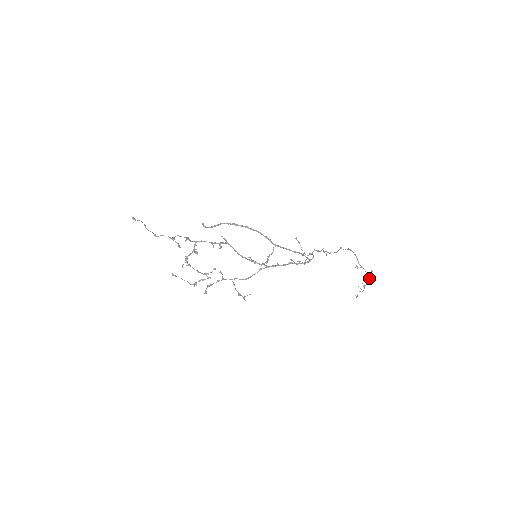
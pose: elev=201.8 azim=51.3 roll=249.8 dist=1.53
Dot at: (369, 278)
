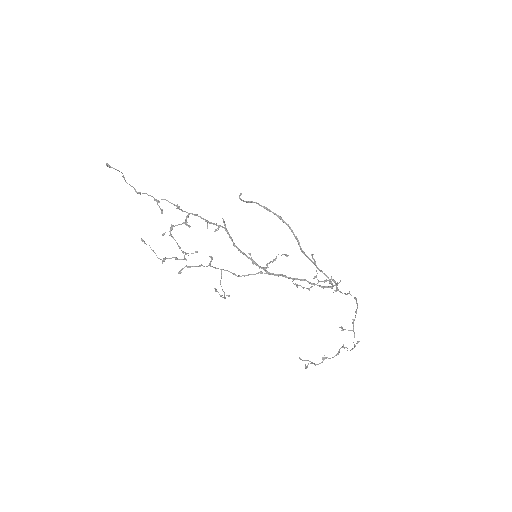
Dot at: occluded
